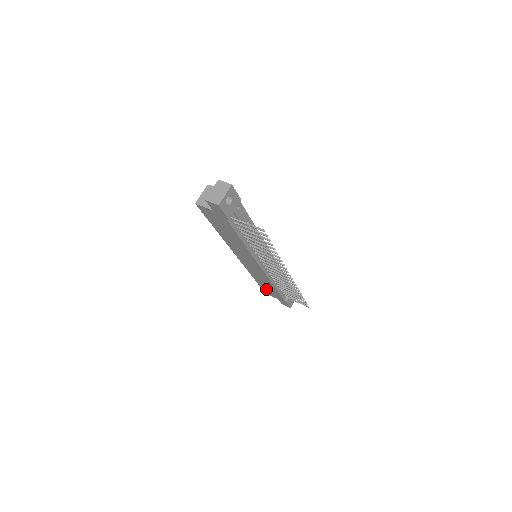
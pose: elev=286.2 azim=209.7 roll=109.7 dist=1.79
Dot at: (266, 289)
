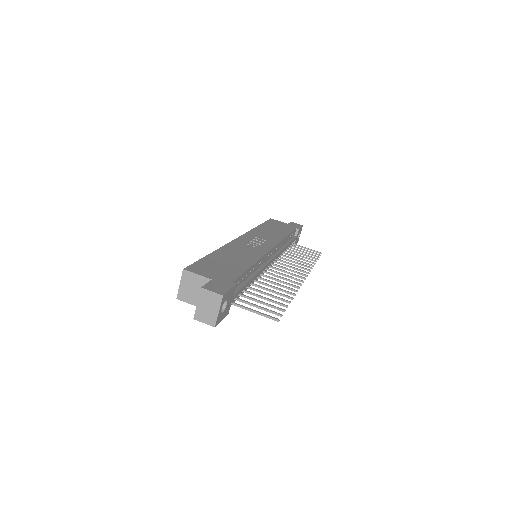
Dot at: occluded
